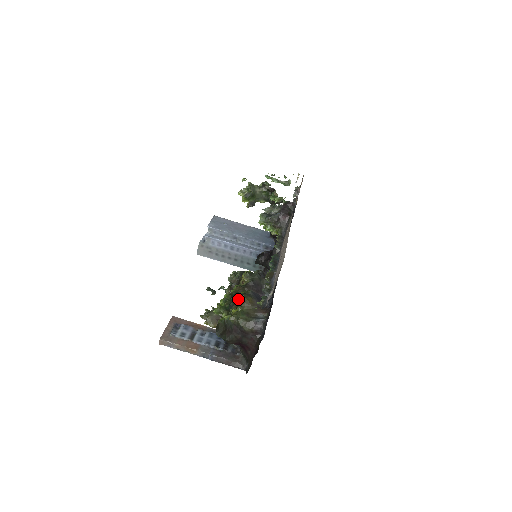
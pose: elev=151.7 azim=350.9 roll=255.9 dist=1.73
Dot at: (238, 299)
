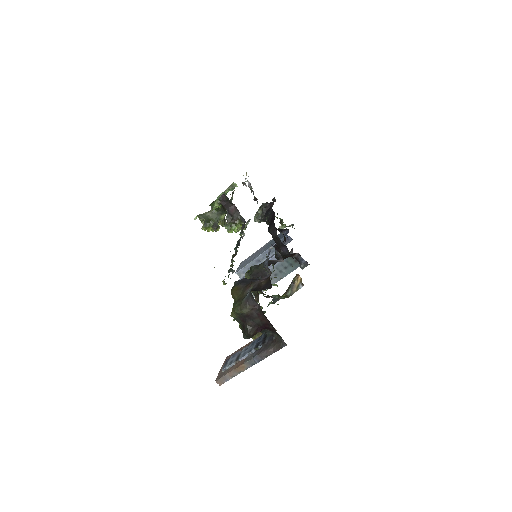
Dot at: occluded
